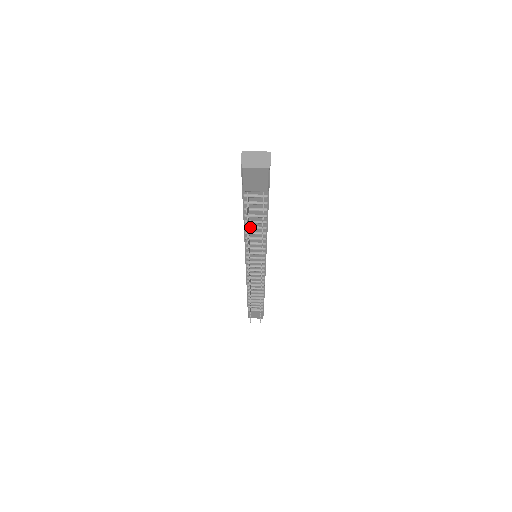
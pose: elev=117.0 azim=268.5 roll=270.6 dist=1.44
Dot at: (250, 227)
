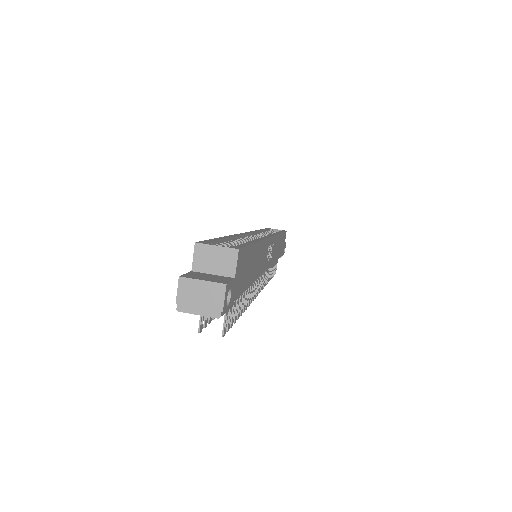
Dot at: occluded
